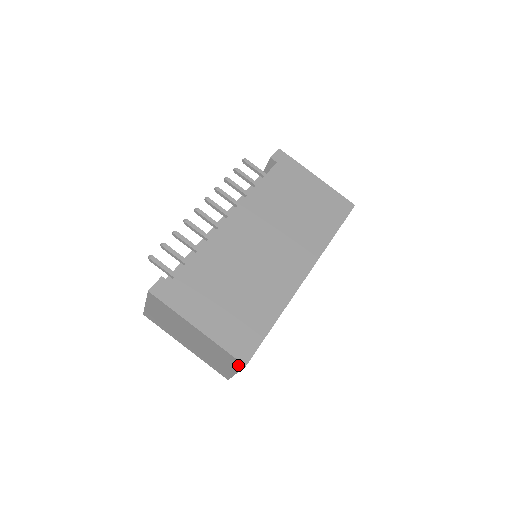
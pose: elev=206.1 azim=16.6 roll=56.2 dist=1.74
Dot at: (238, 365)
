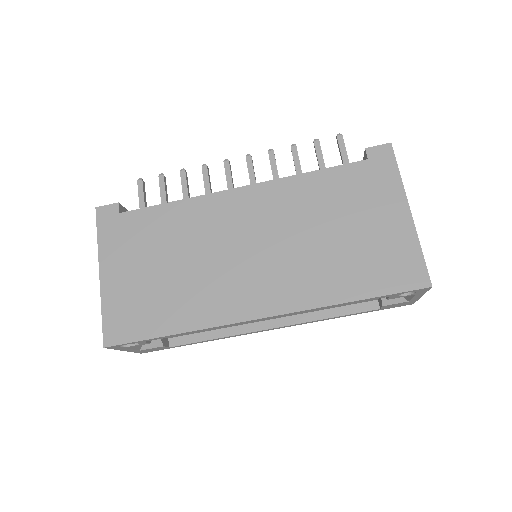
Dot at: occluded
